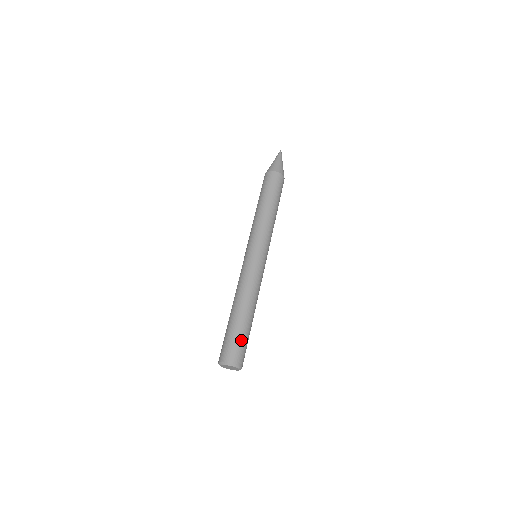
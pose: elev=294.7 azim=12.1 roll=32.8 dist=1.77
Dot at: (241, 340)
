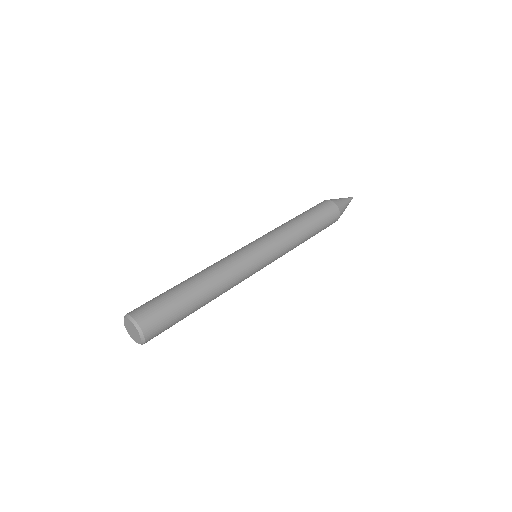
Dot at: (174, 319)
